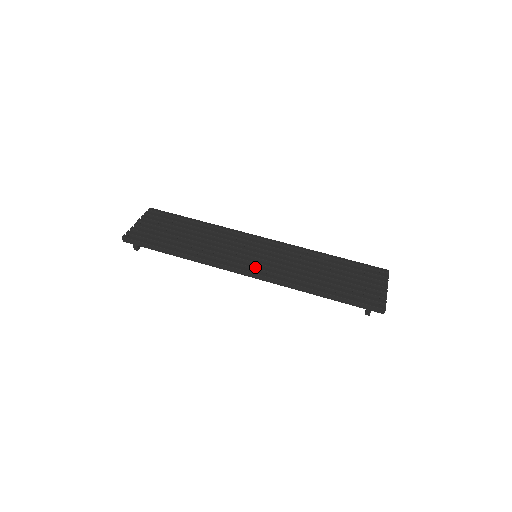
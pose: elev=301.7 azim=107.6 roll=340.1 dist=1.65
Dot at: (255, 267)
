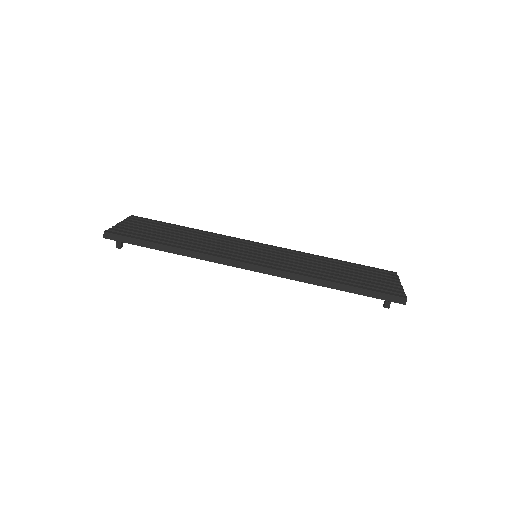
Dot at: (259, 261)
